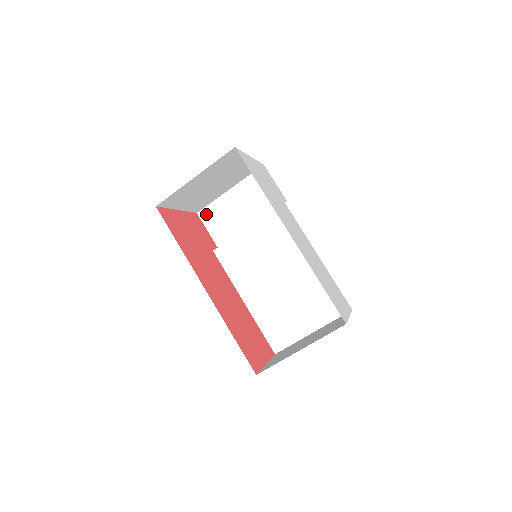
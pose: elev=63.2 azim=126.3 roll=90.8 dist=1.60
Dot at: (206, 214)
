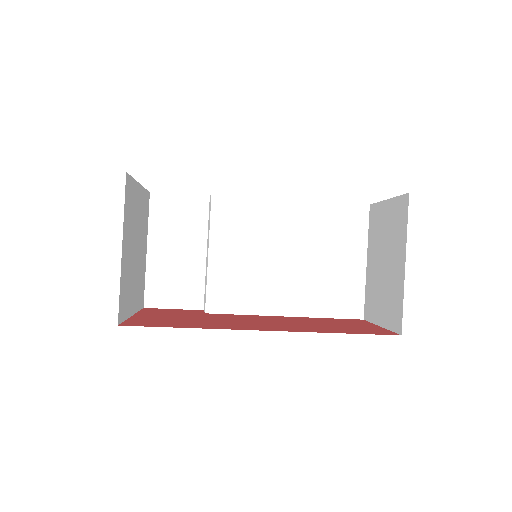
Dot at: (153, 297)
